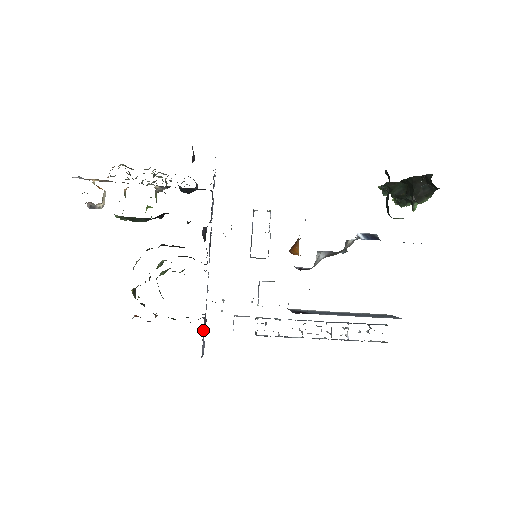
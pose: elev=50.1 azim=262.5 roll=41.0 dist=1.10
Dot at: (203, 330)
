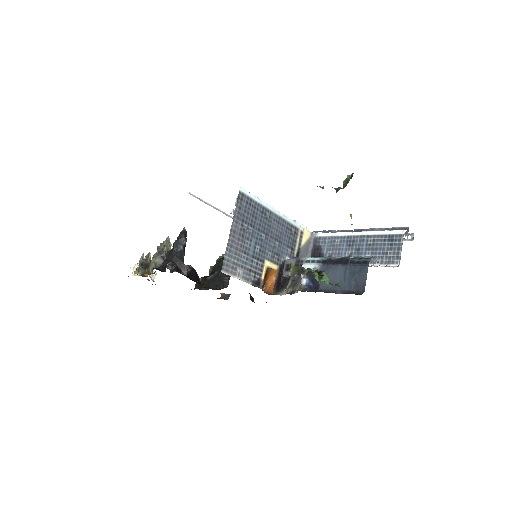
Dot at: occluded
